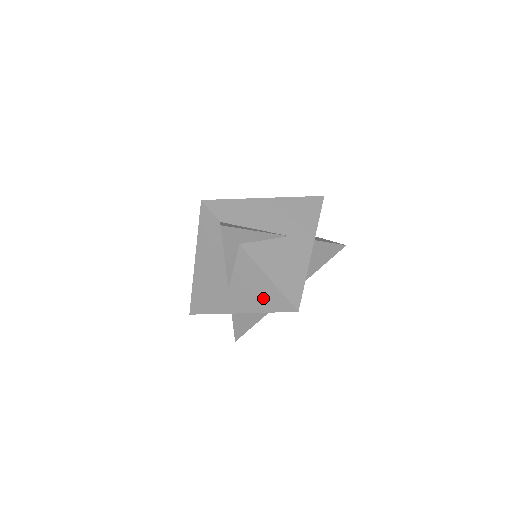
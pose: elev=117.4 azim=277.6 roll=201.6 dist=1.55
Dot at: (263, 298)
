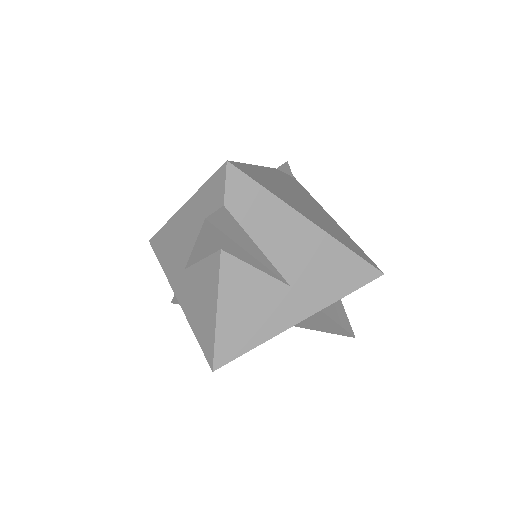
Dot at: (200, 318)
